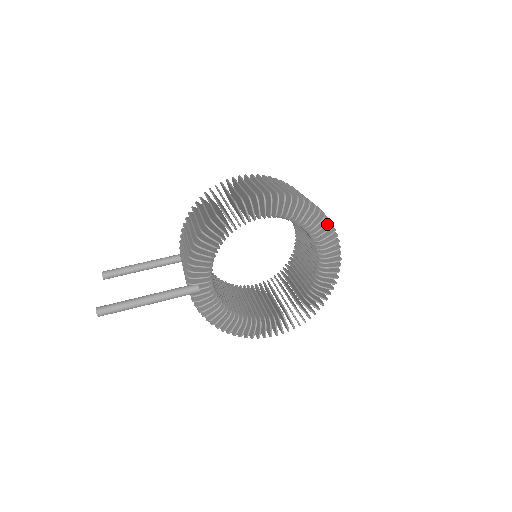
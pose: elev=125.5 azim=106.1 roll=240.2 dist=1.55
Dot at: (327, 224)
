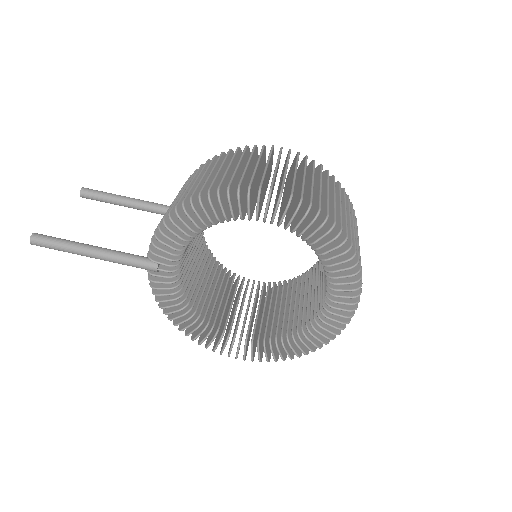
Dot at: occluded
